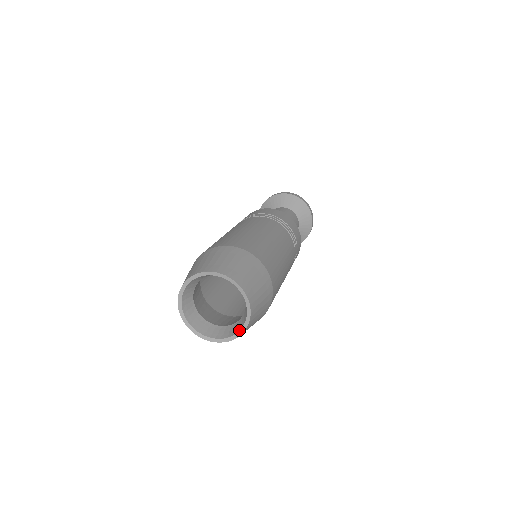
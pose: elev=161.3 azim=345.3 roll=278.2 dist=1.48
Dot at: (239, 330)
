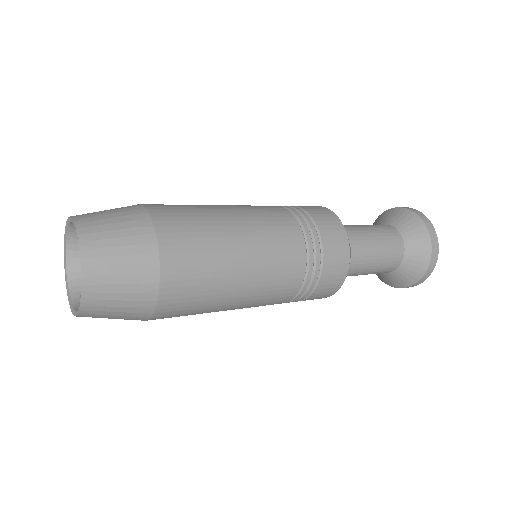
Dot at: (81, 278)
